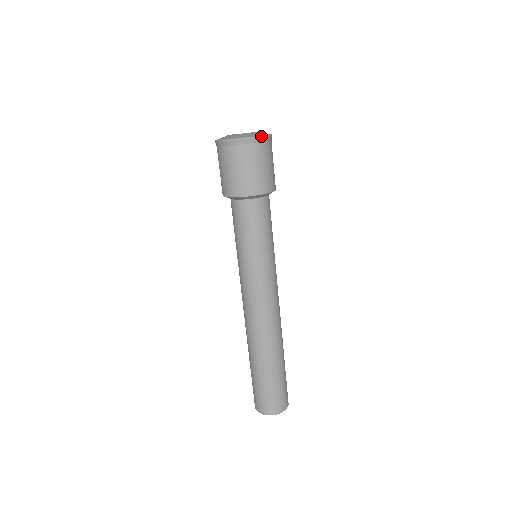
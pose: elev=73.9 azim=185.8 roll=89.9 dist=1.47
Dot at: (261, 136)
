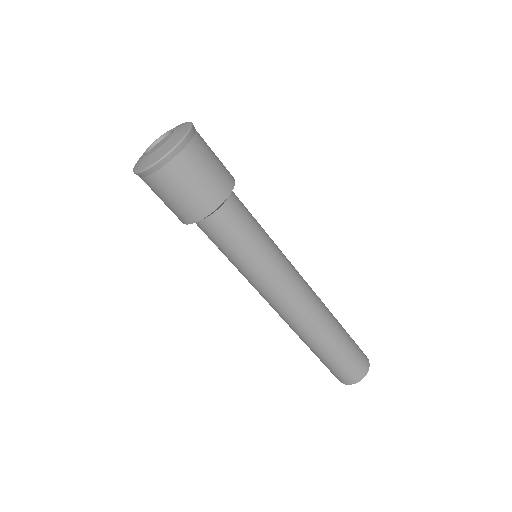
Dot at: (186, 135)
